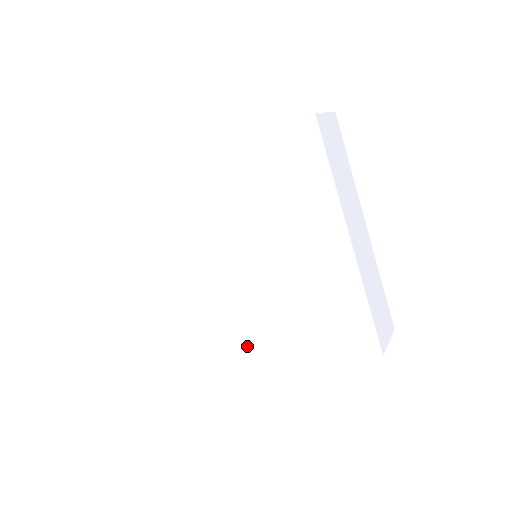
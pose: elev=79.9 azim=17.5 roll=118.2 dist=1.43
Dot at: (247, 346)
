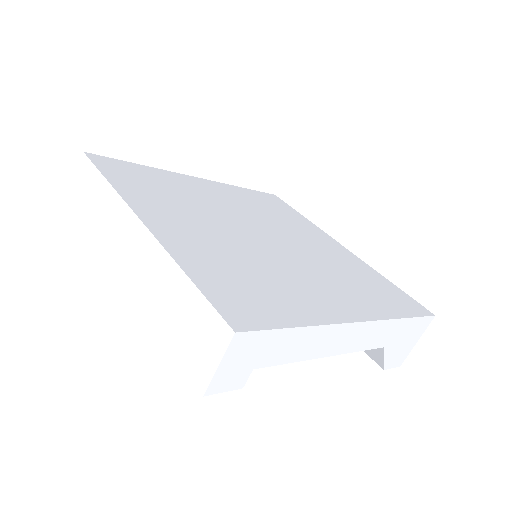
Dot at: (312, 303)
